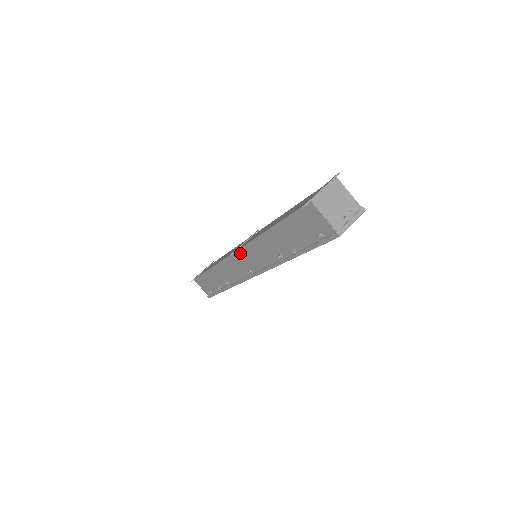
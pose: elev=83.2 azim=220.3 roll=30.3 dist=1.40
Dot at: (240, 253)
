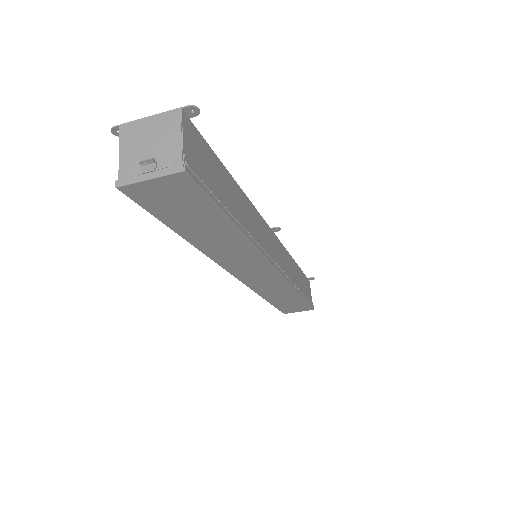
Dot at: occluded
